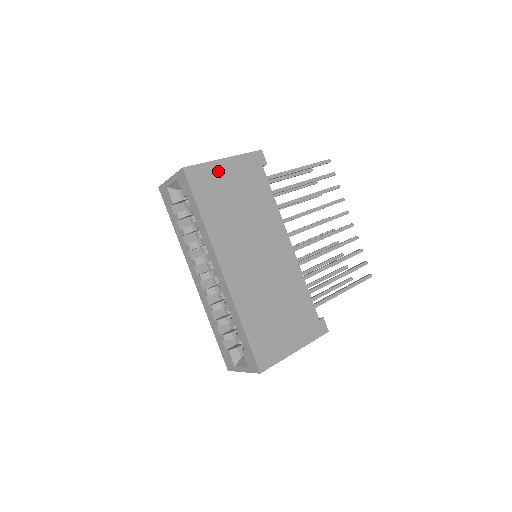
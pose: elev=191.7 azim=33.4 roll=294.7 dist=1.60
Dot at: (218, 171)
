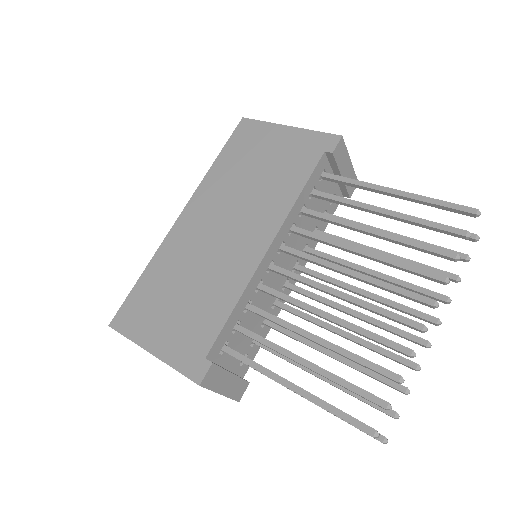
Dot at: (270, 134)
